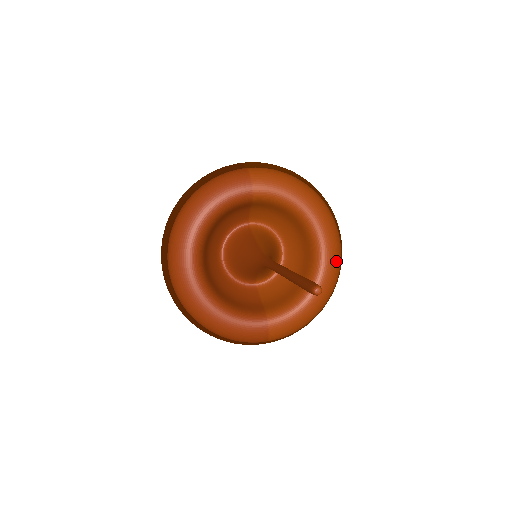
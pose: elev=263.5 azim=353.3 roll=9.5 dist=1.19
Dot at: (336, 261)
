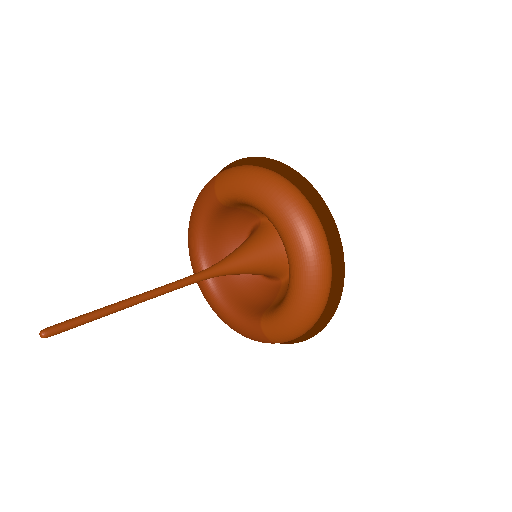
Dot at: (307, 258)
